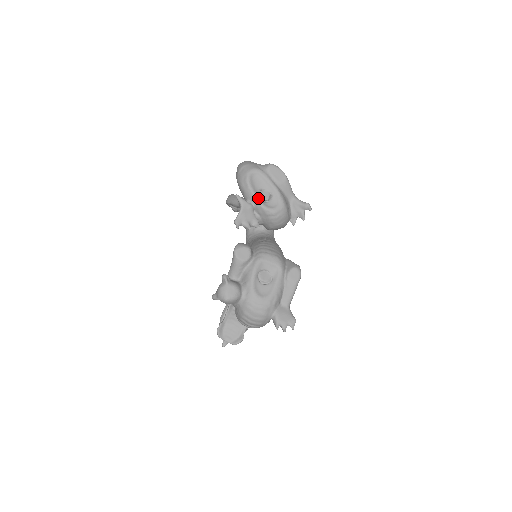
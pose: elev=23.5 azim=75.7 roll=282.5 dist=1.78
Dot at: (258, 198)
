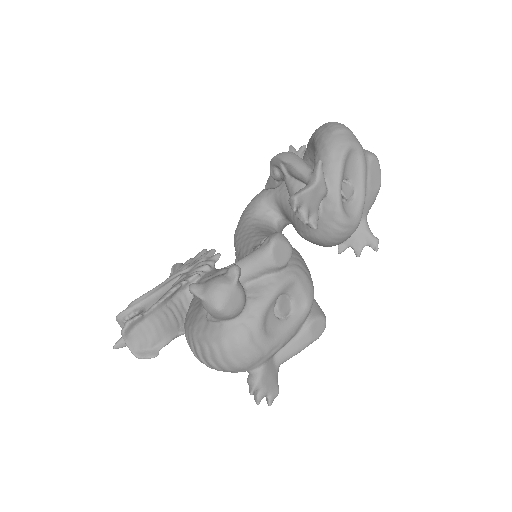
Dot at: (341, 188)
